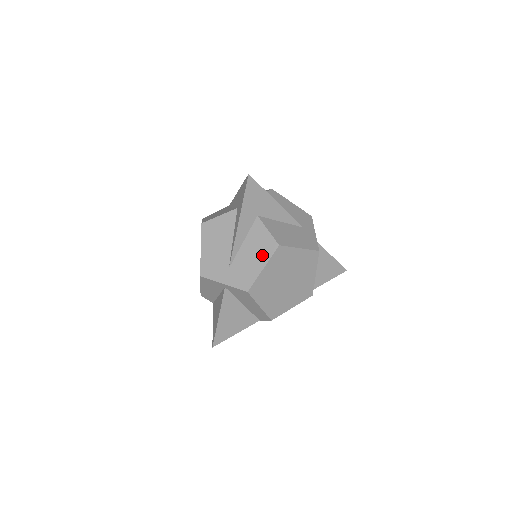
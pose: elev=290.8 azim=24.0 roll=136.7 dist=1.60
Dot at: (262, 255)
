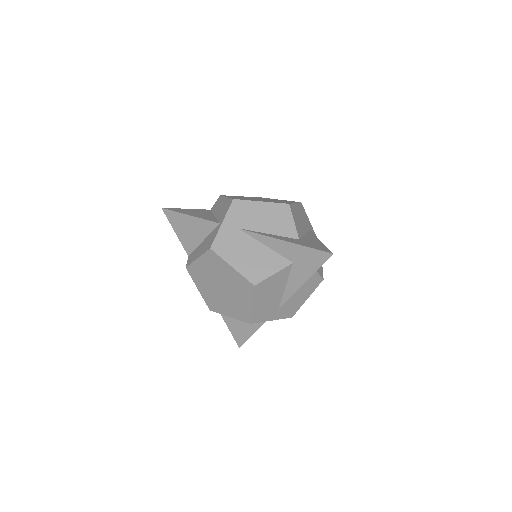
Dot at: (309, 291)
